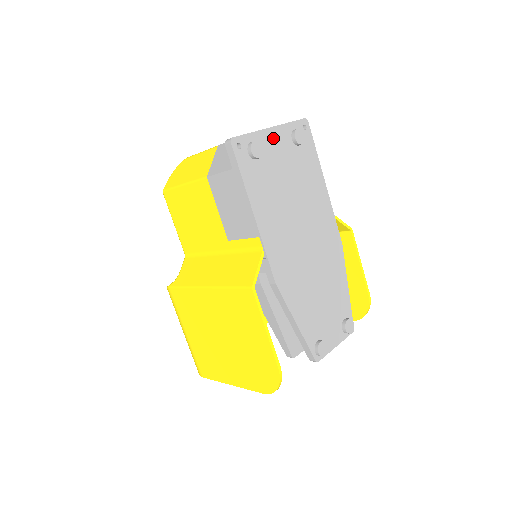
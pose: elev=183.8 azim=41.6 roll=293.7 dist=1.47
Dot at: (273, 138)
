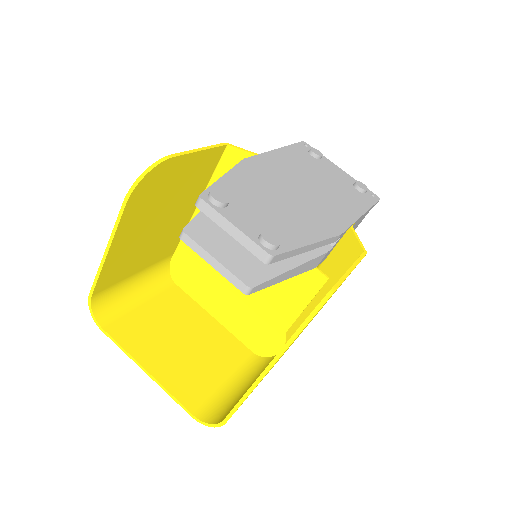
Dot at: (337, 170)
